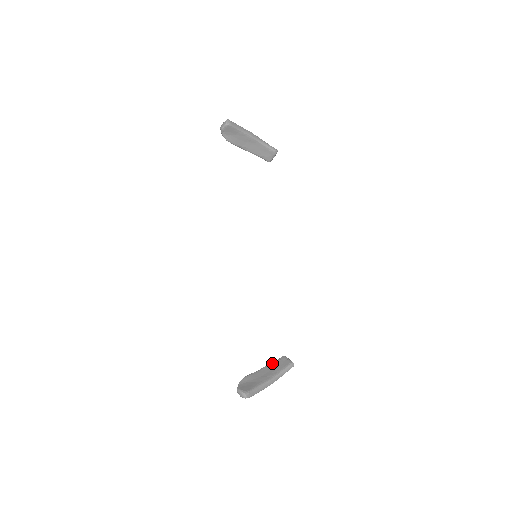
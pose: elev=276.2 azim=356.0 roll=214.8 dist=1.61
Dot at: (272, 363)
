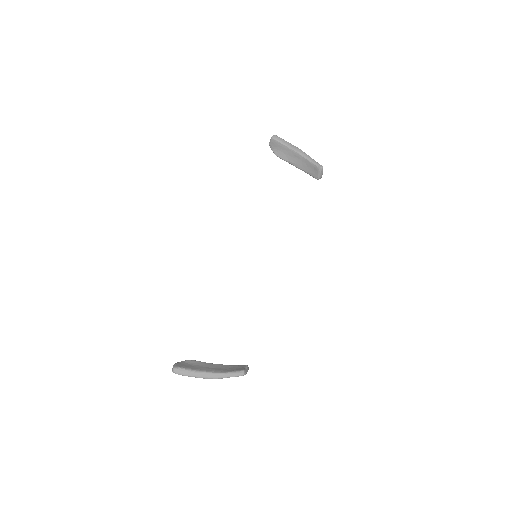
Dot at: (229, 365)
